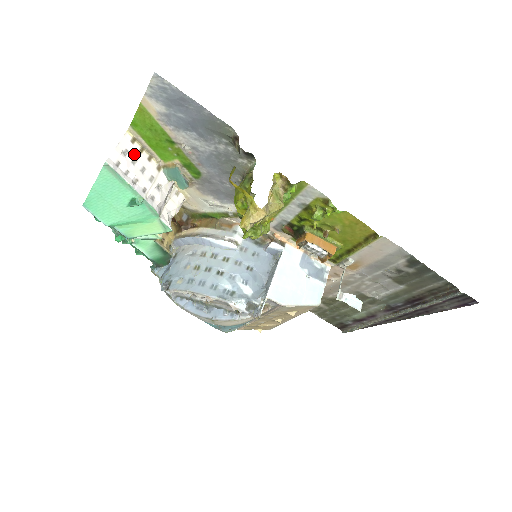
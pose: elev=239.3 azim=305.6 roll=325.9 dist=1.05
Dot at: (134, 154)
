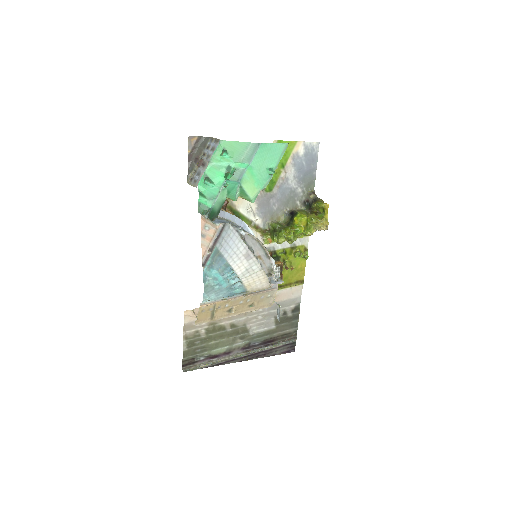
Dot at: occluded
